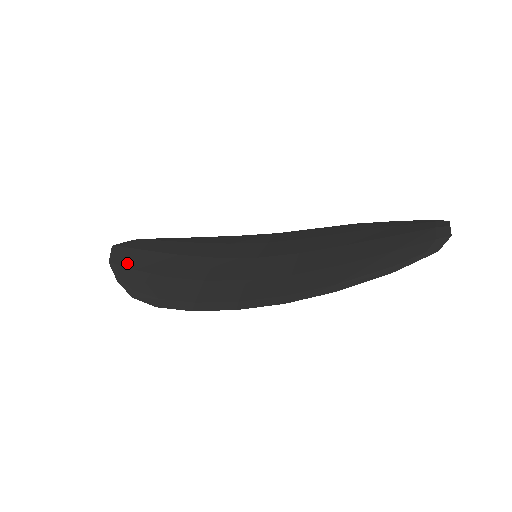
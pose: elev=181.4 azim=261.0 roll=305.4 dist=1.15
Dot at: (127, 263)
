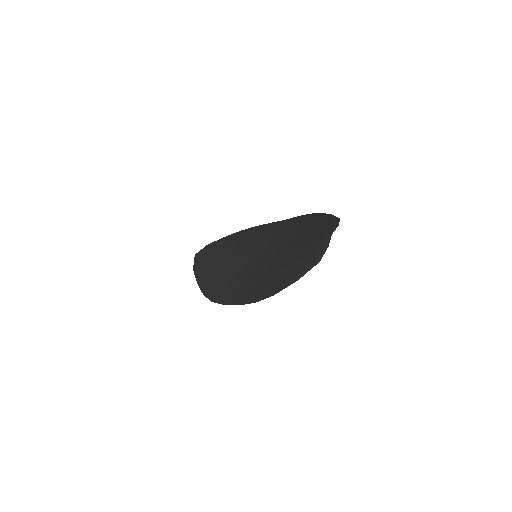
Dot at: (200, 269)
